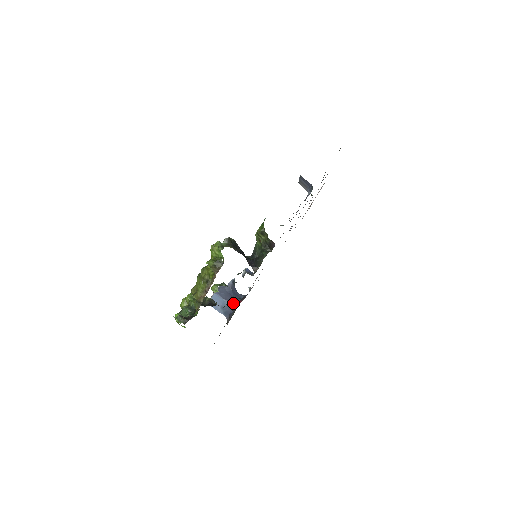
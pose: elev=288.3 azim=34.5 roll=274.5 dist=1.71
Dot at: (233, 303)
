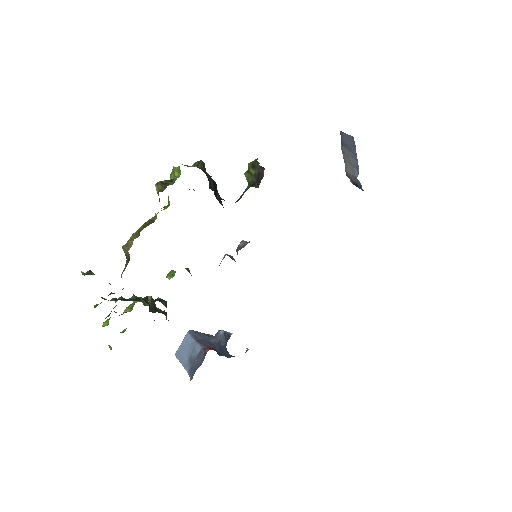
Dot at: (207, 348)
